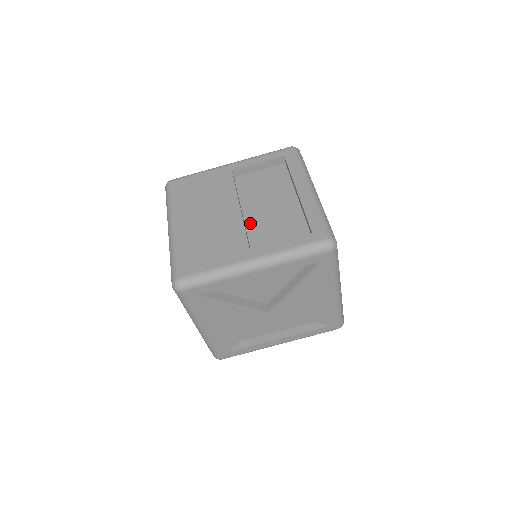
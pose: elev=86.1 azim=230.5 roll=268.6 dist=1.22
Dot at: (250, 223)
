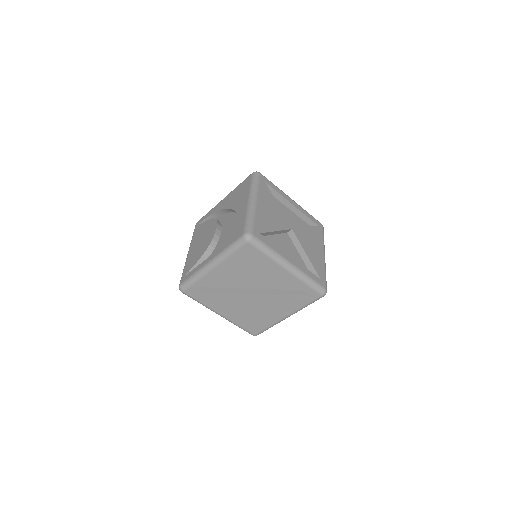
Dot at: occluded
